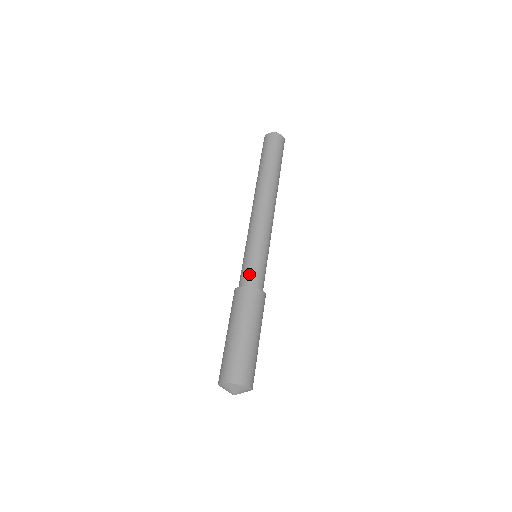
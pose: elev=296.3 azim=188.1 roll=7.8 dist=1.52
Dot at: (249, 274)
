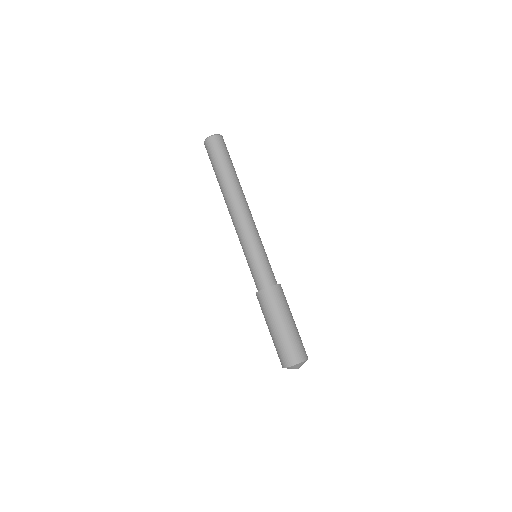
Dot at: (254, 280)
